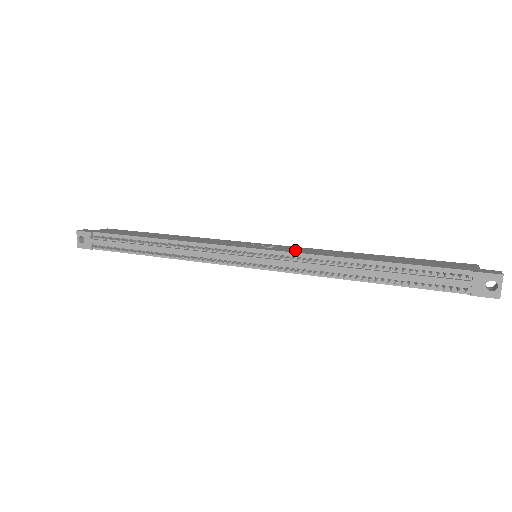
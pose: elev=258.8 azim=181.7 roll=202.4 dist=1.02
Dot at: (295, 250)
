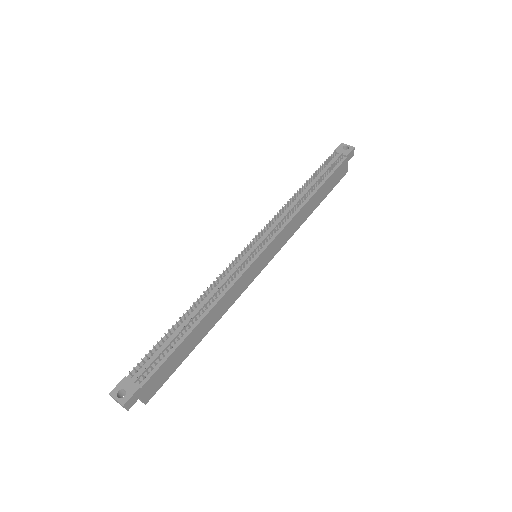
Dot at: occluded
